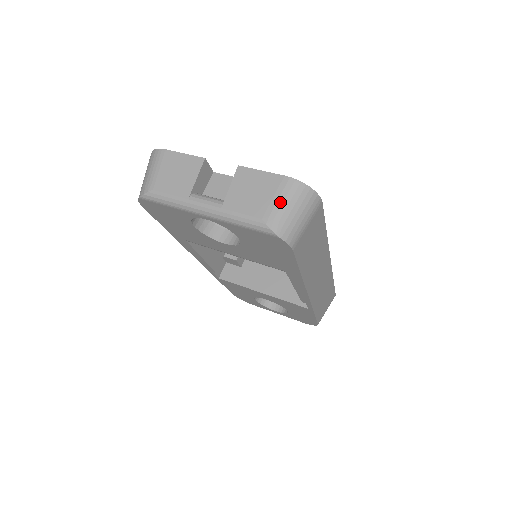
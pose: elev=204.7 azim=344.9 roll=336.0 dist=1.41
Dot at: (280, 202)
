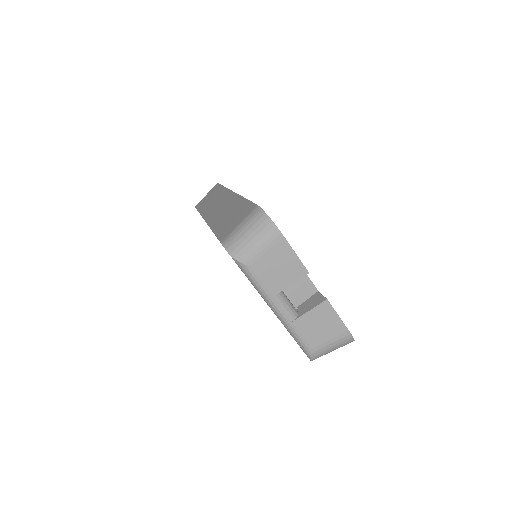
Dot at: (331, 345)
